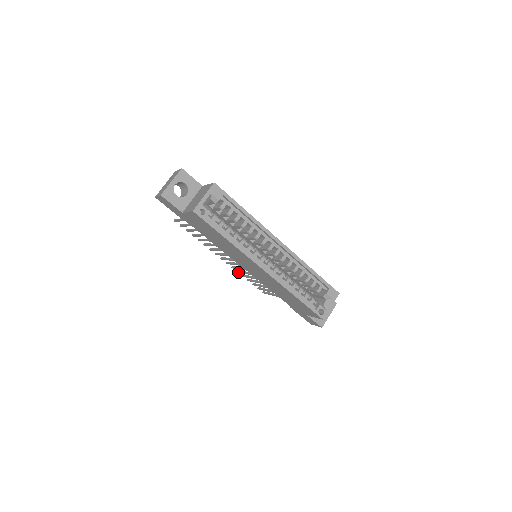
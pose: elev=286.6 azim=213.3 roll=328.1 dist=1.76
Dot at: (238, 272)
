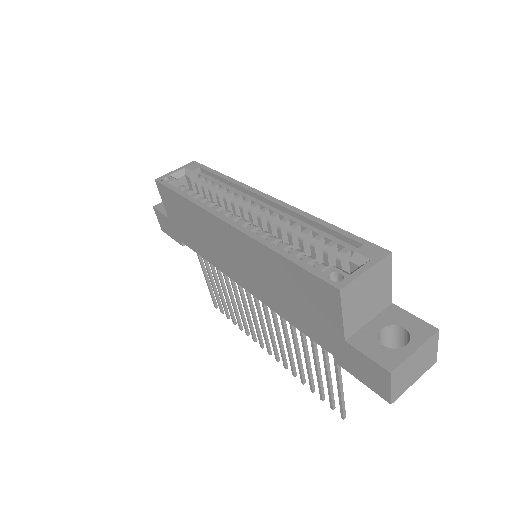
Dot at: (292, 372)
